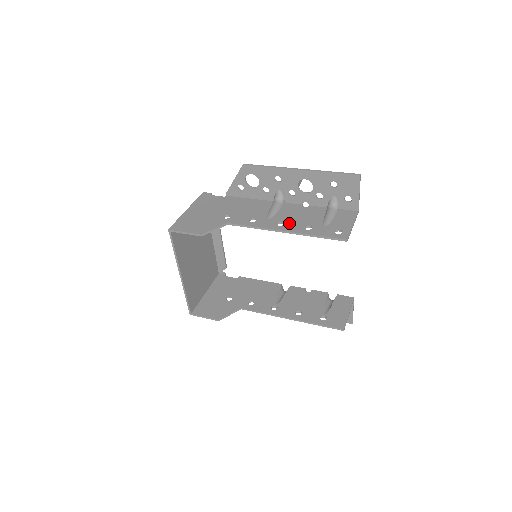
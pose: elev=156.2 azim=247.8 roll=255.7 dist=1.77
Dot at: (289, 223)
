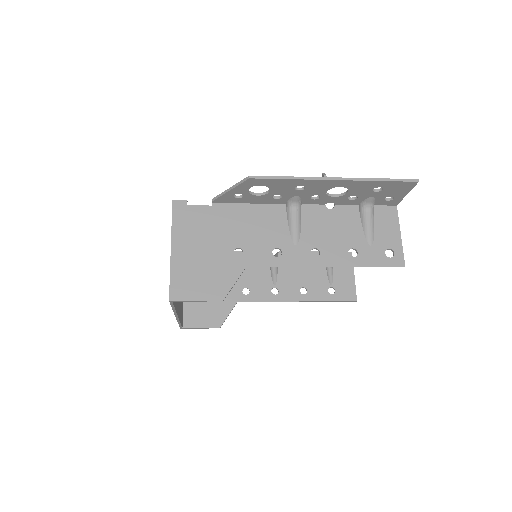
Dot at: (326, 249)
